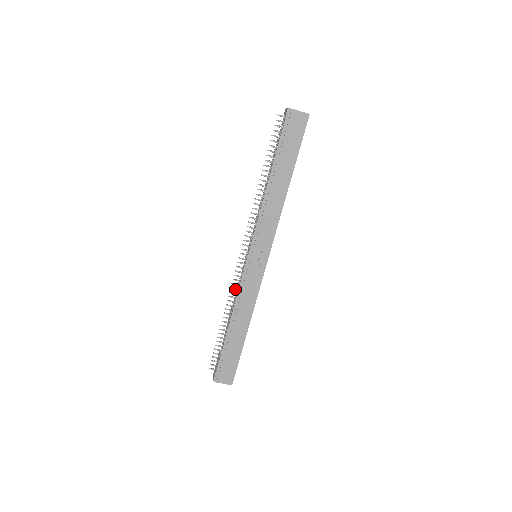
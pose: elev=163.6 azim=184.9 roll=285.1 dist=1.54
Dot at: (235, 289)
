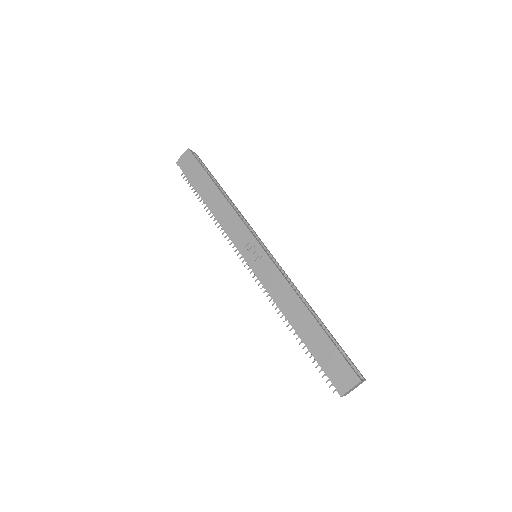
Dot at: occluded
